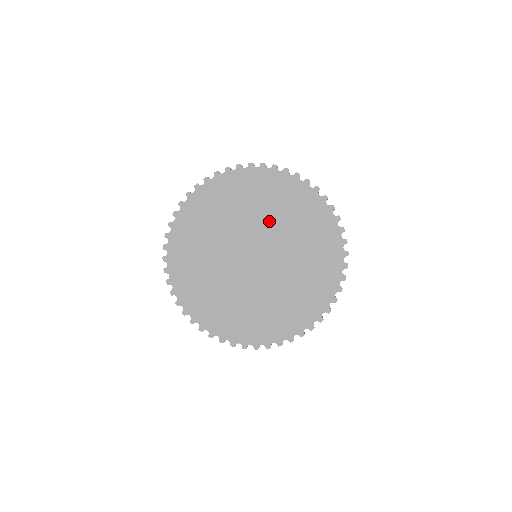
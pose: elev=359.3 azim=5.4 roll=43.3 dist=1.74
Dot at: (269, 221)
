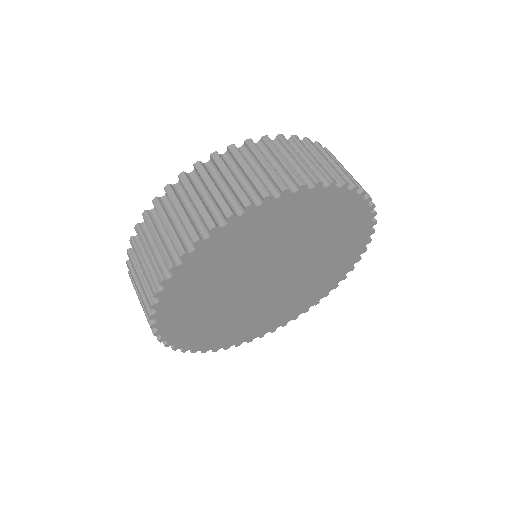
Dot at: (272, 250)
